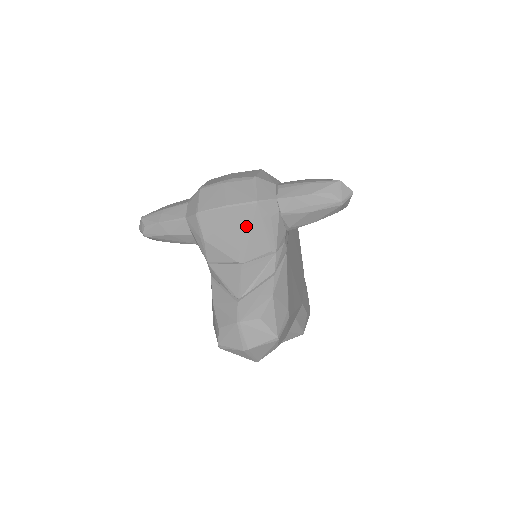
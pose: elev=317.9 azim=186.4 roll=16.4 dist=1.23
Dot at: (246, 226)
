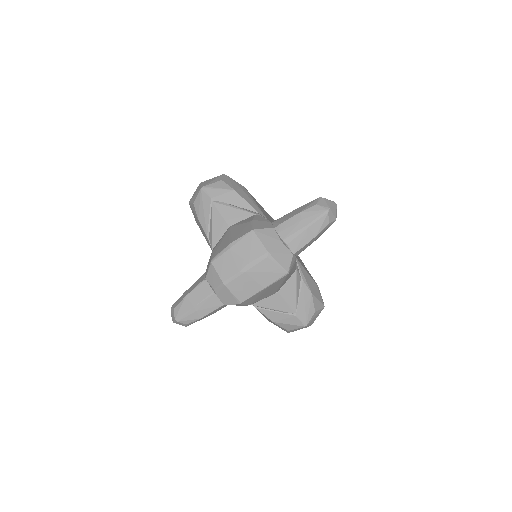
Dot at: (281, 283)
